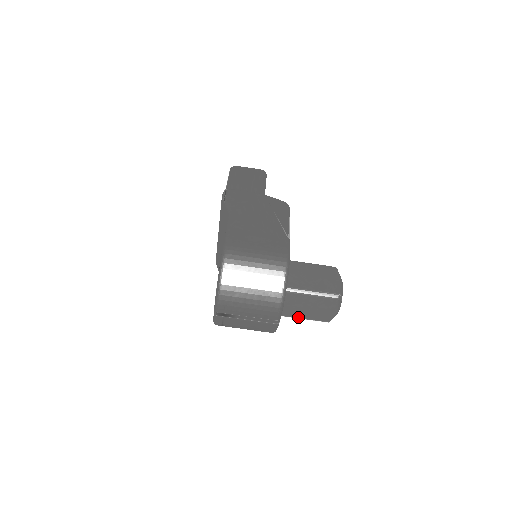
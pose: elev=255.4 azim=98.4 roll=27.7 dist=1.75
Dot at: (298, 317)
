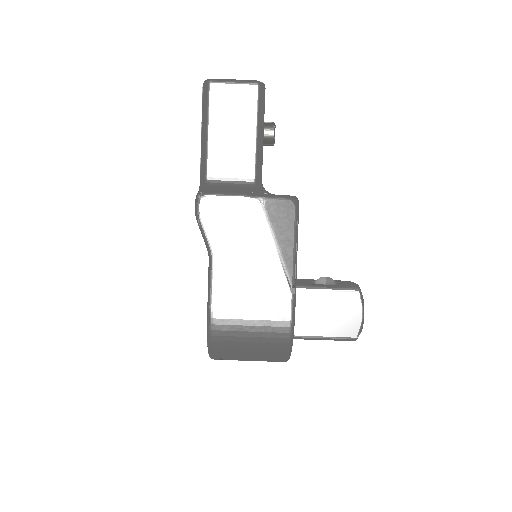
Dot at: occluded
